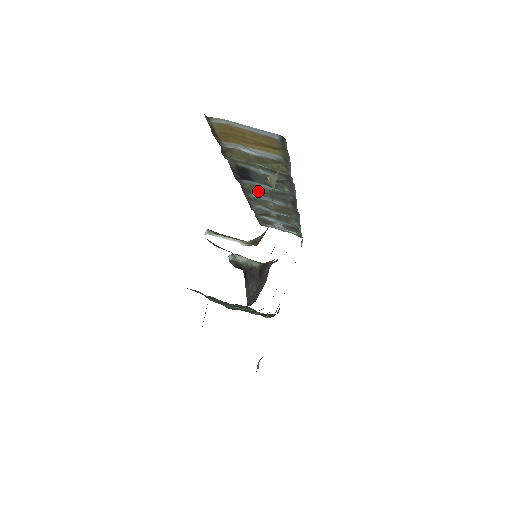
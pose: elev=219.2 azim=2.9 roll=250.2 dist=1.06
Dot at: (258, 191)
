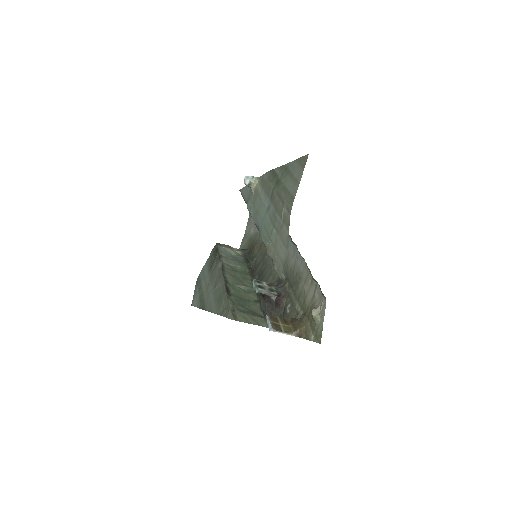
Dot at: occluded
